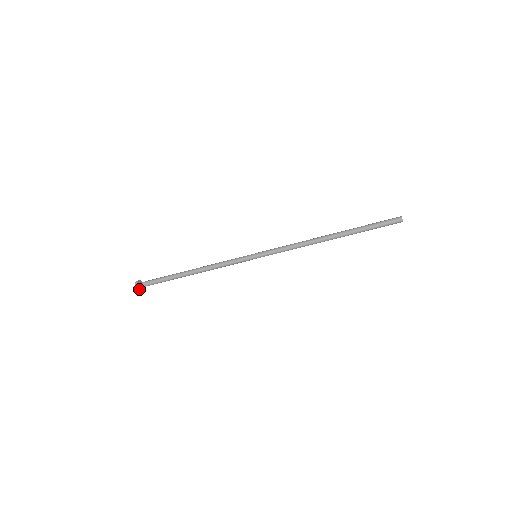
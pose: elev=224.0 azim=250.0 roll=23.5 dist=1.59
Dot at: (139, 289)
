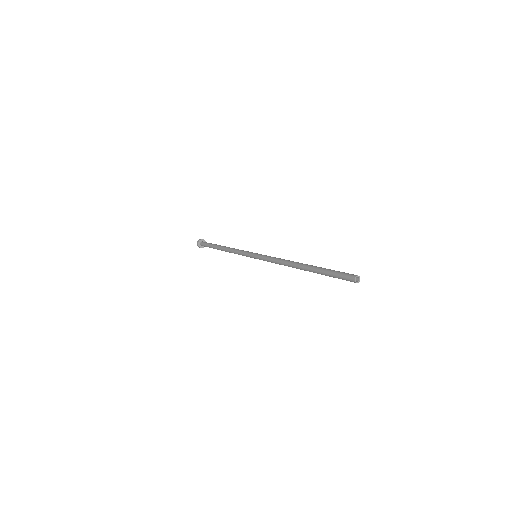
Dot at: (203, 247)
